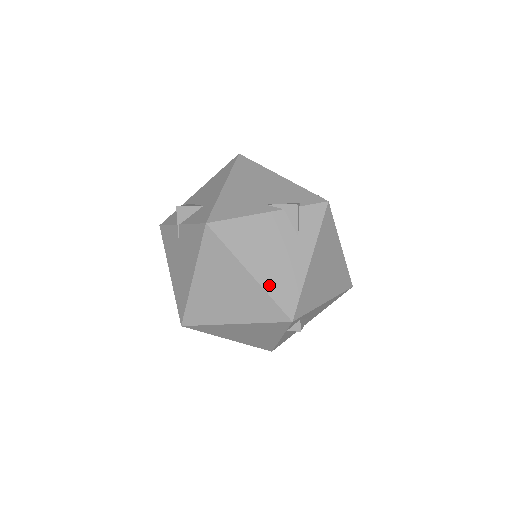
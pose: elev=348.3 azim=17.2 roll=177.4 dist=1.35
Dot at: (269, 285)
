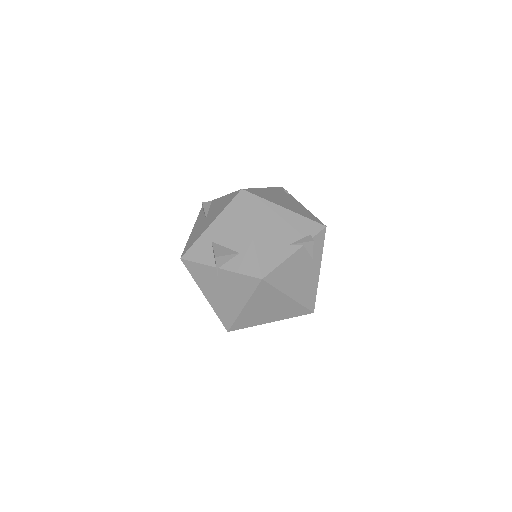
Dot at: (300, 299)
